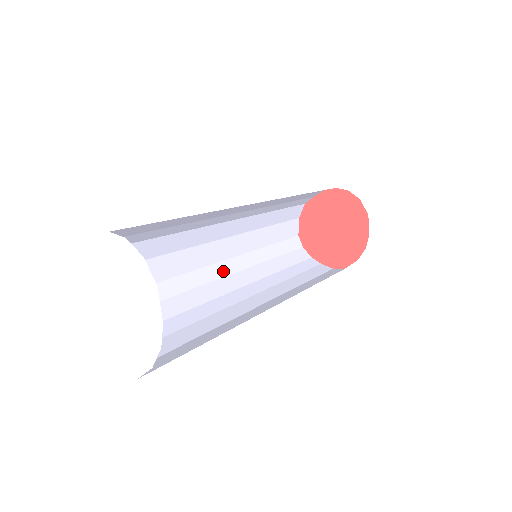
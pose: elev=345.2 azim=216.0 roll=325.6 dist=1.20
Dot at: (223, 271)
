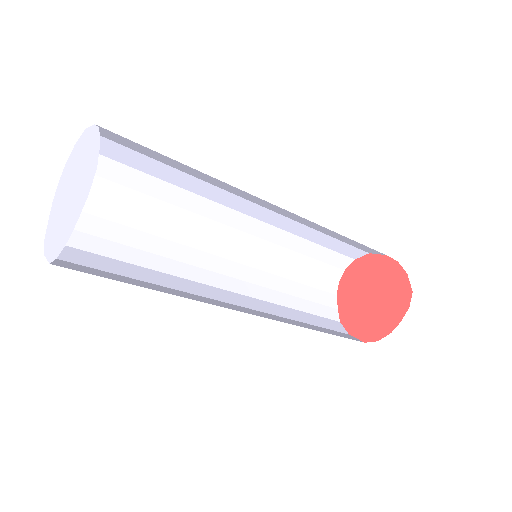
Dot at: occluded
